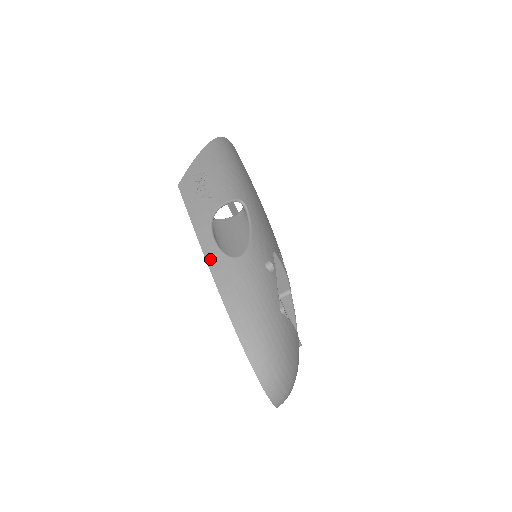
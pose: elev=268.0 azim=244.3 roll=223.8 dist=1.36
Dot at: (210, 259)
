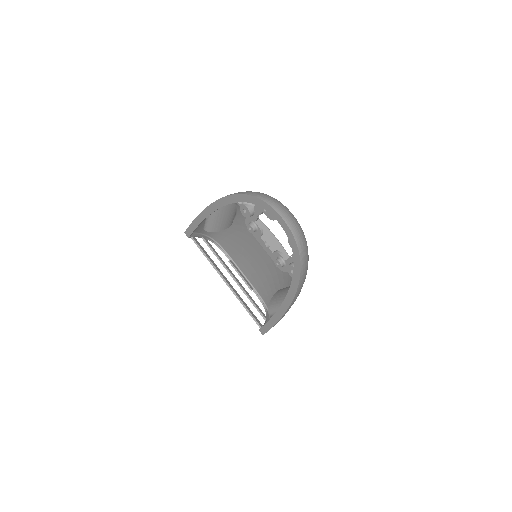
Dot at: occluded
